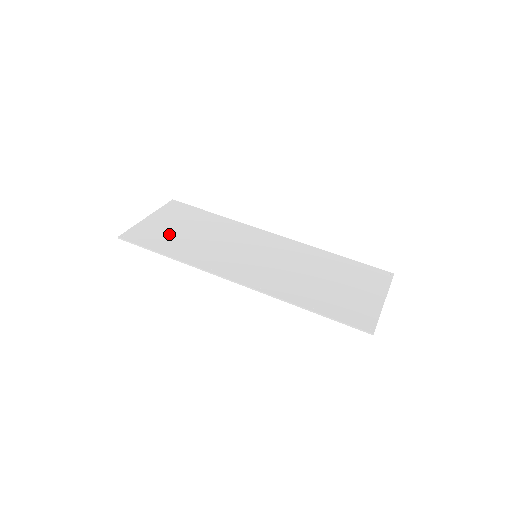
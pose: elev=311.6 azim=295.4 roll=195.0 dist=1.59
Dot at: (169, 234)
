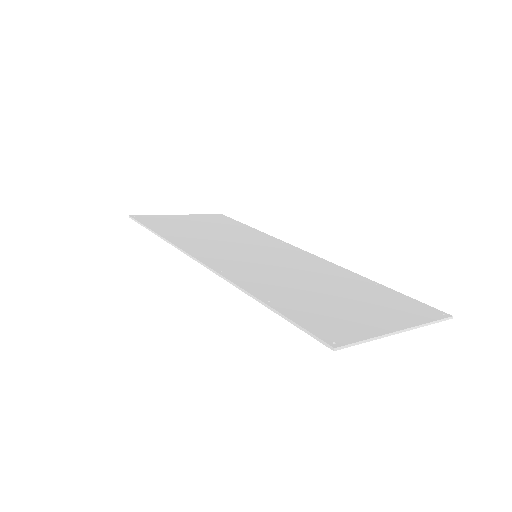
Dot at: (181, 225)
